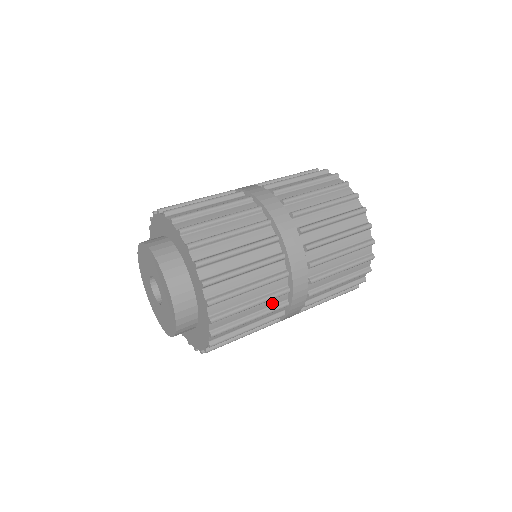
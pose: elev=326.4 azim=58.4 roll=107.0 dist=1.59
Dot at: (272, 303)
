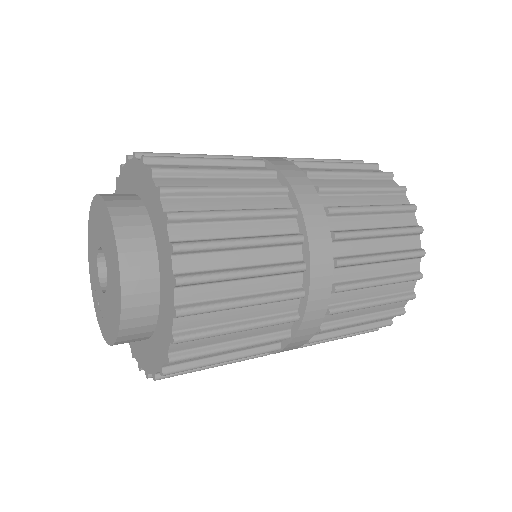
Dot at: (275, 310)
